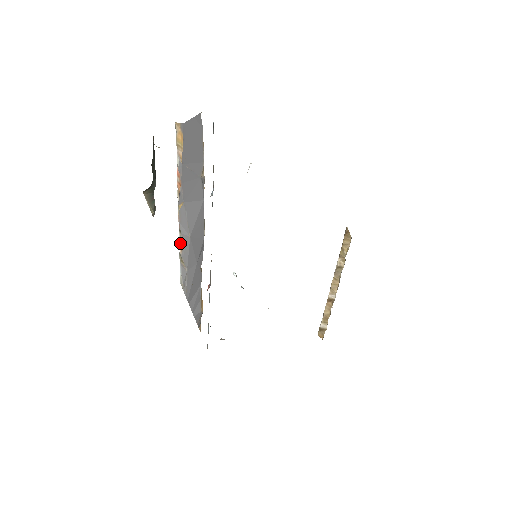
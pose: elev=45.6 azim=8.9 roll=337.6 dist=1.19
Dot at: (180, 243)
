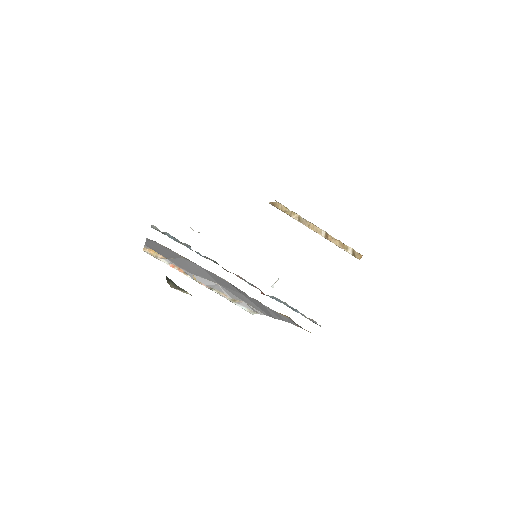
Dot at: (221, 294)
